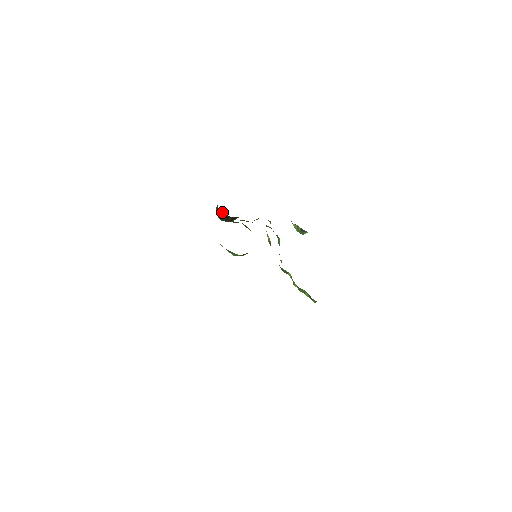
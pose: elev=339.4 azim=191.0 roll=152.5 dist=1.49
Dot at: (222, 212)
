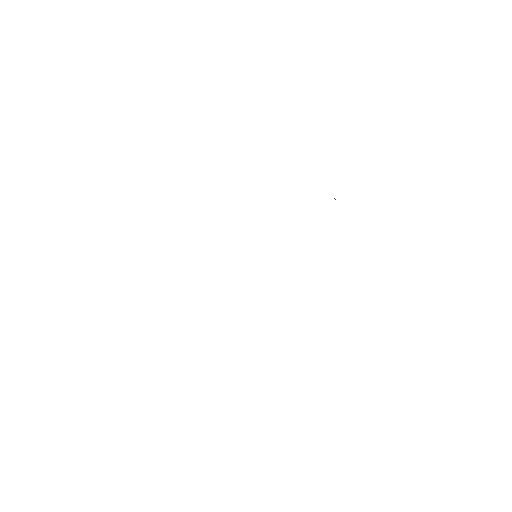
Dot at: occluded
